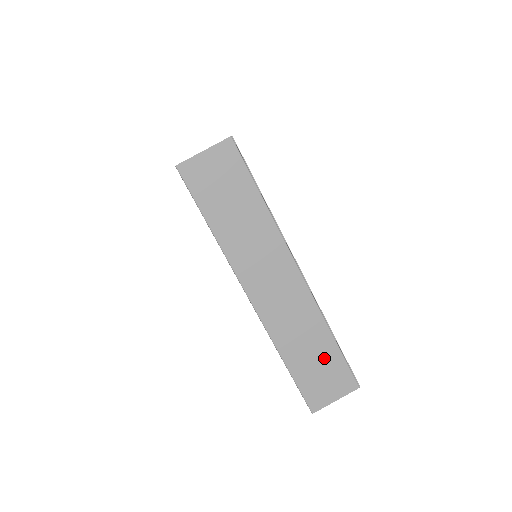
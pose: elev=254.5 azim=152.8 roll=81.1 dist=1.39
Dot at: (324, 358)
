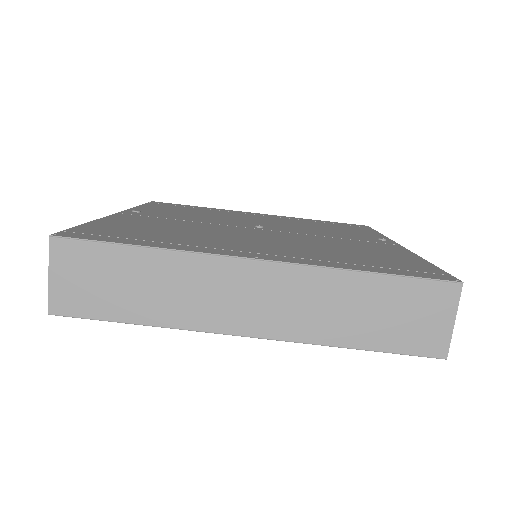
Dot at: (387, 301)
